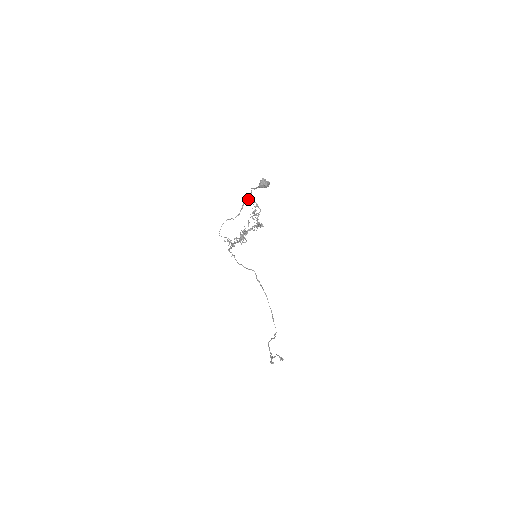
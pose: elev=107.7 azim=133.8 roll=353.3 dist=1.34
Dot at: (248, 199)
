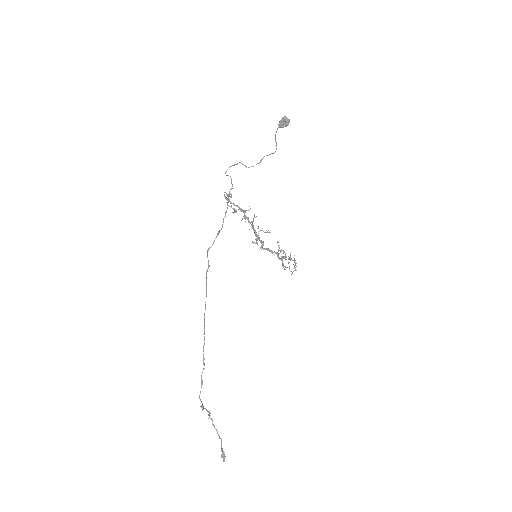
Dot at: (269, 154)
